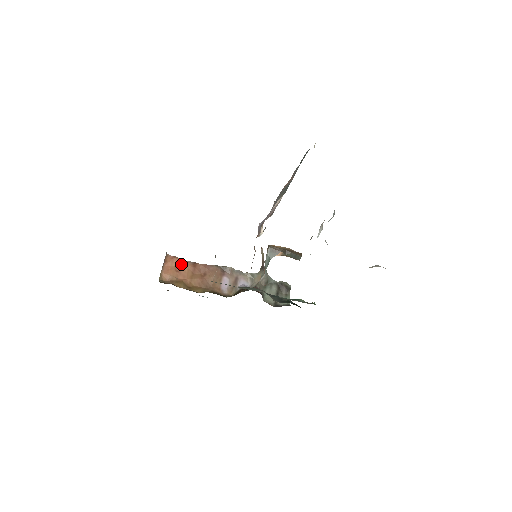
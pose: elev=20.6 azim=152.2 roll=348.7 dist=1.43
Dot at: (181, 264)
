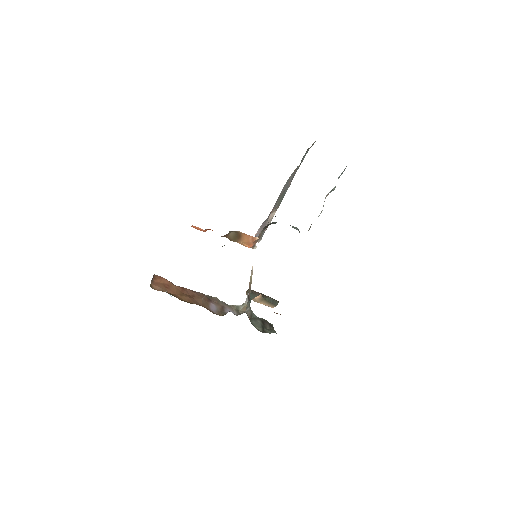
Dot at: (169, 283)
